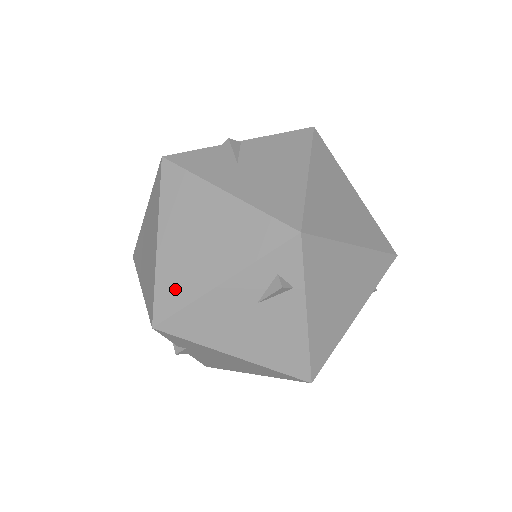
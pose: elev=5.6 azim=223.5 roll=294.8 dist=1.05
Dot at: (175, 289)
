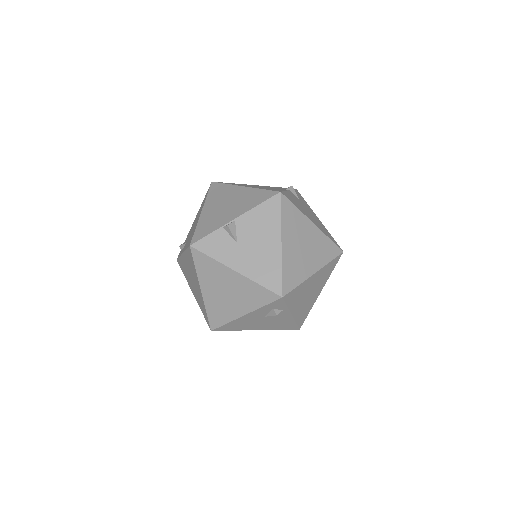
Dot at: (219, 315)
